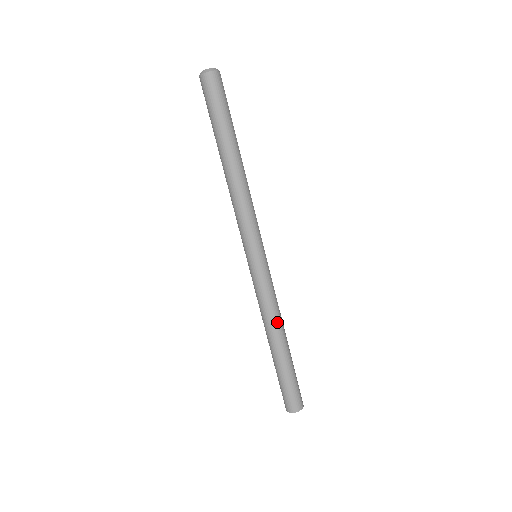
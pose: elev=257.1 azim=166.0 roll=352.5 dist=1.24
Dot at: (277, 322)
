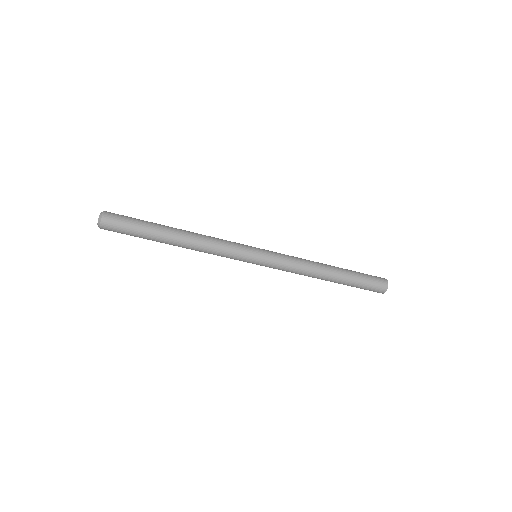
Dot at: (312, 272)
